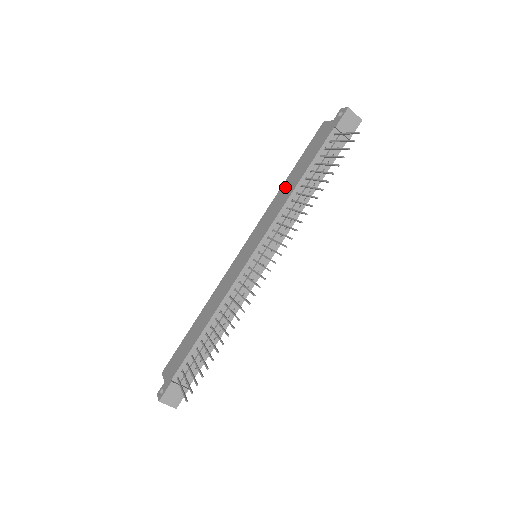
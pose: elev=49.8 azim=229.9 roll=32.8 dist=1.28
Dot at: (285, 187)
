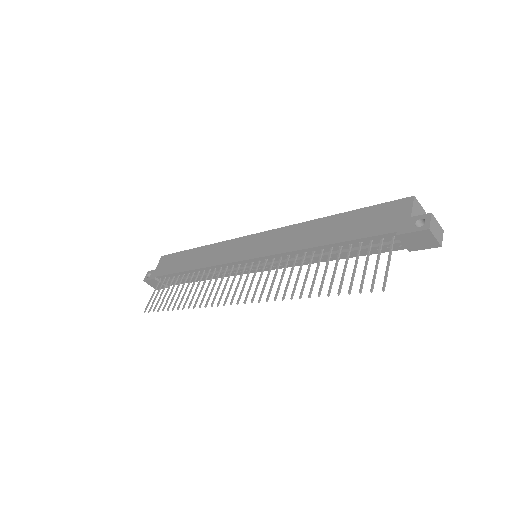
Dot at: (318, 227)
